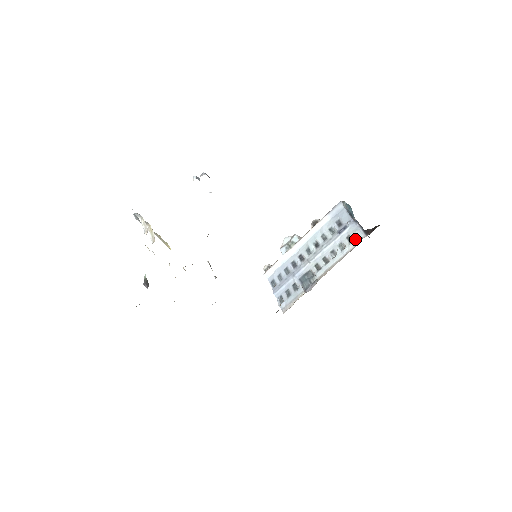
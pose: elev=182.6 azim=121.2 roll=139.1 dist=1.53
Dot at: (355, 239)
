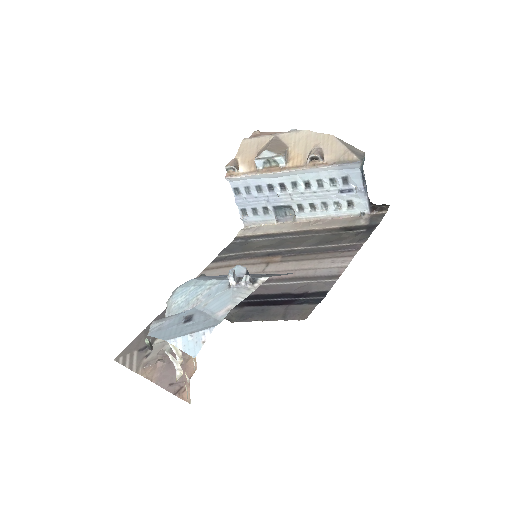
Dot at: (356, 209)
